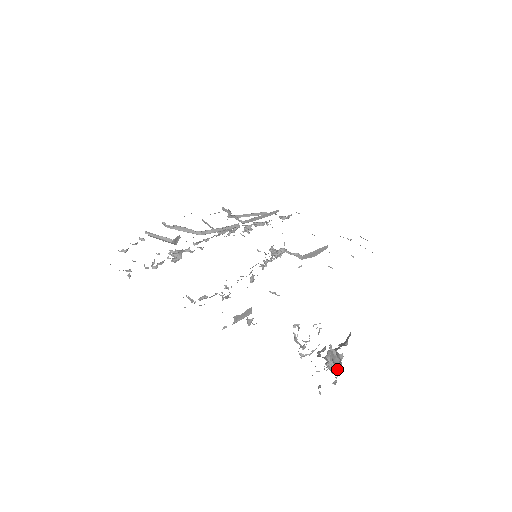
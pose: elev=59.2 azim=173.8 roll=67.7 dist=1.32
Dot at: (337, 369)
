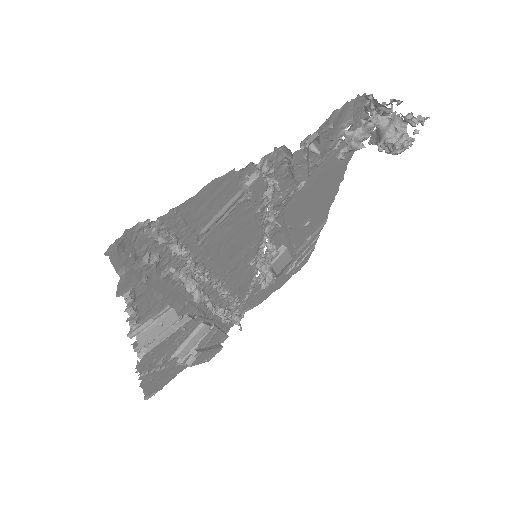
Dot at: (397, 116)
